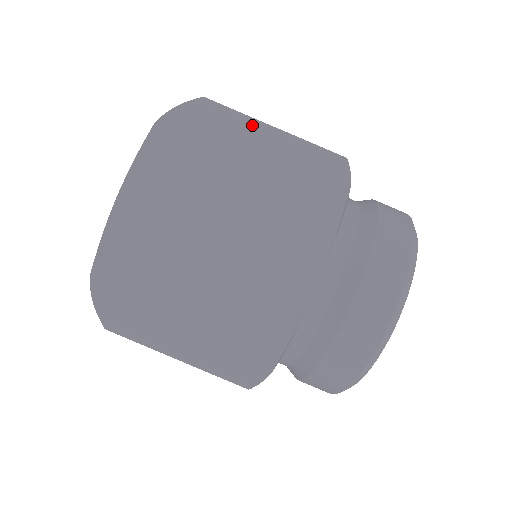
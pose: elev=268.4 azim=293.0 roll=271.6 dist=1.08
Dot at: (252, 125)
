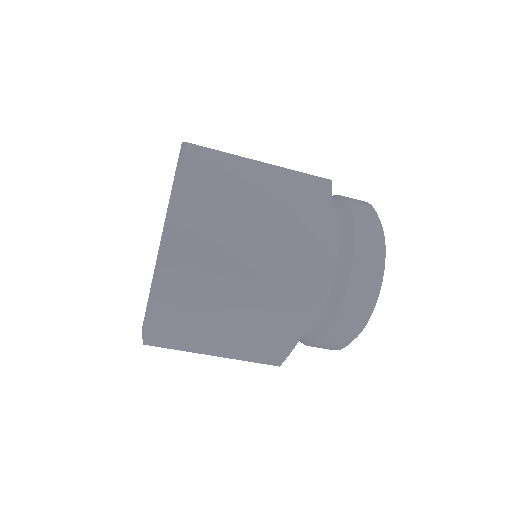
Dot at: (217, 294)
